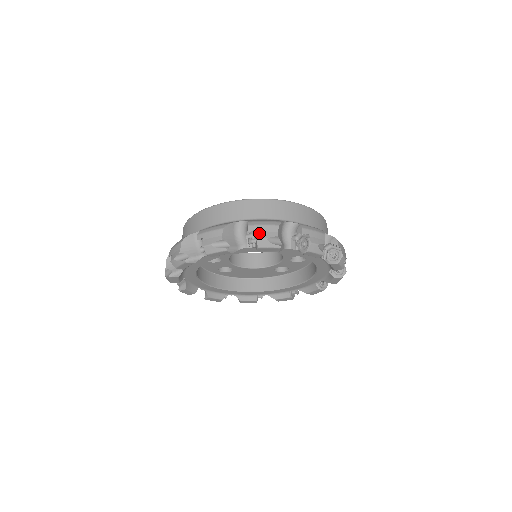
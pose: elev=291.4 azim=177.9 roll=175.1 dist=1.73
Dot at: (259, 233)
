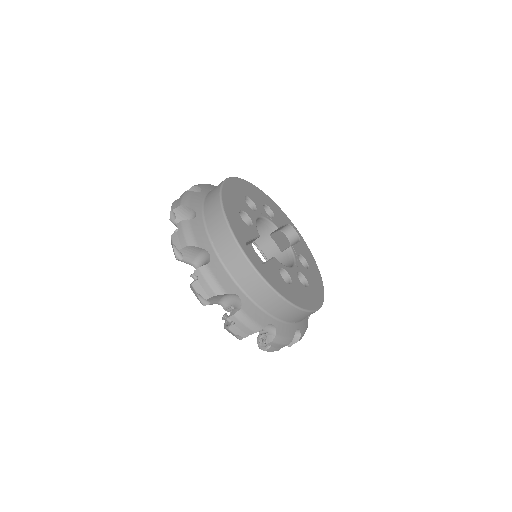
Dot at: (197, 282)
